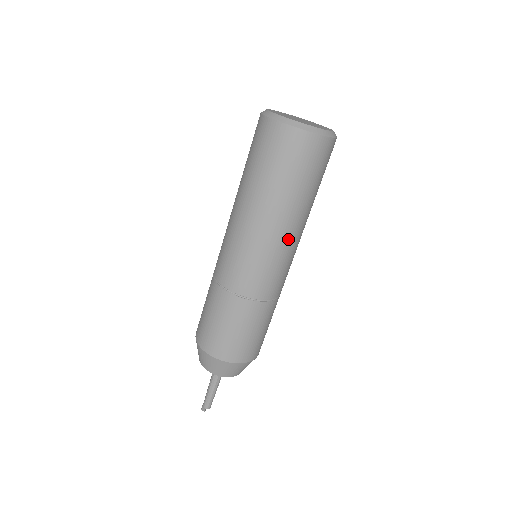
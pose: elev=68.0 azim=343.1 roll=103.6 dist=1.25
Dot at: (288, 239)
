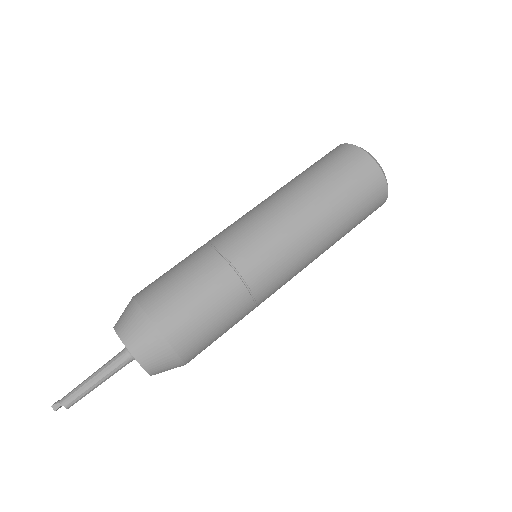
Dot at: (311, 249)
